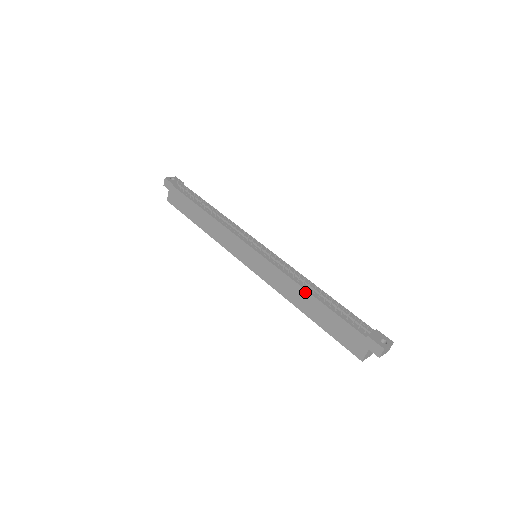
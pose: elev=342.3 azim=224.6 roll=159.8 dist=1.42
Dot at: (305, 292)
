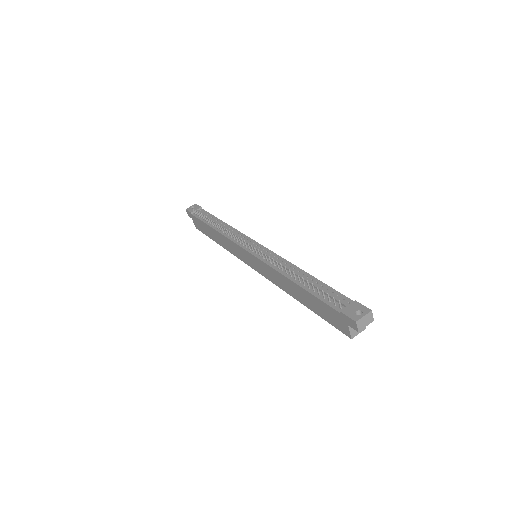
Dot at: (288, 280)
